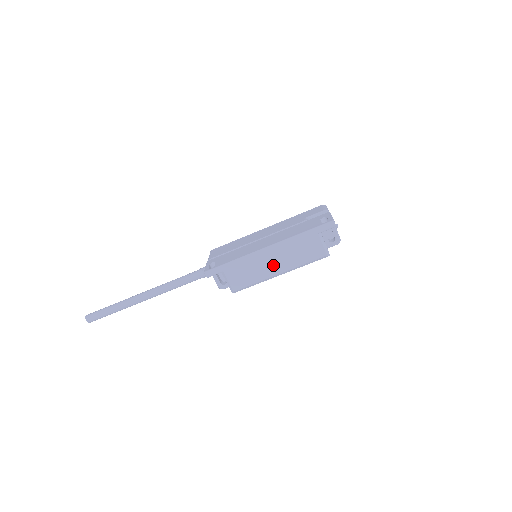
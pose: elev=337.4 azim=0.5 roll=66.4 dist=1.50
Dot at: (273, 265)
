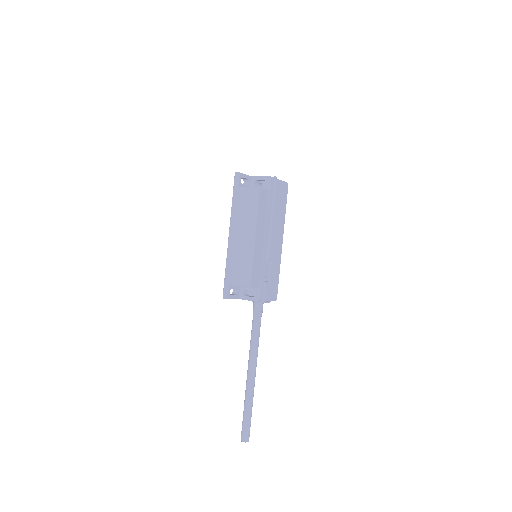
Dot at: (243, 239)
